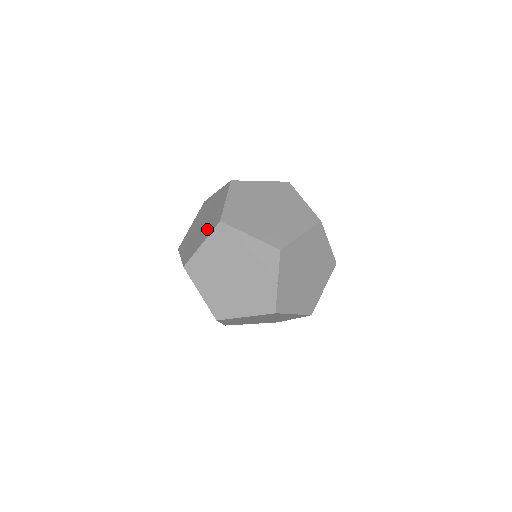
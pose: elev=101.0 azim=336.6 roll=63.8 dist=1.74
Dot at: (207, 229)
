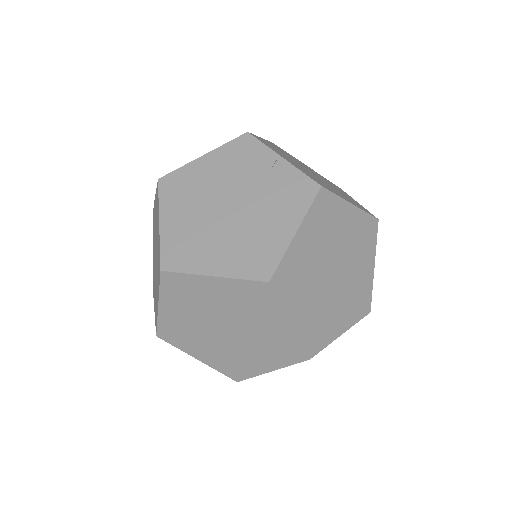
Dot at: (266, 354)
